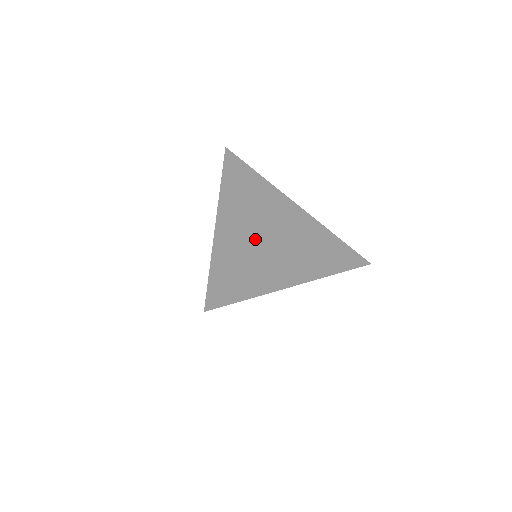
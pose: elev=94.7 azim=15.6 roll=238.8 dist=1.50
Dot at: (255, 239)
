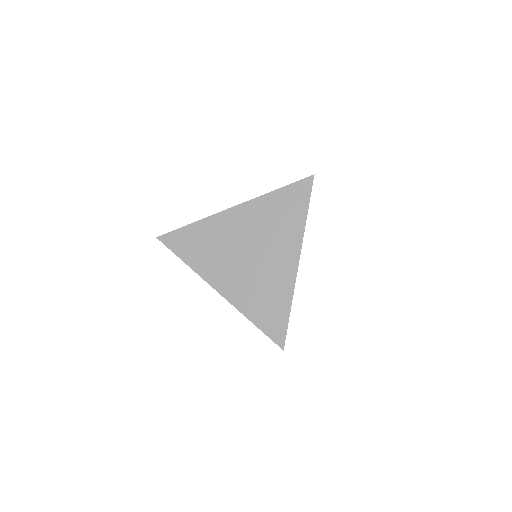
Dot at: (235, 243)
